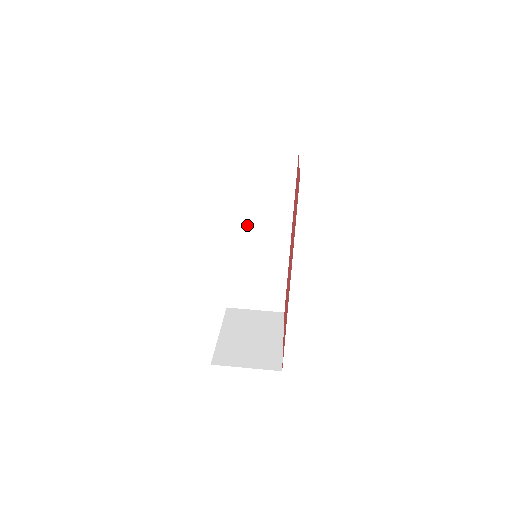
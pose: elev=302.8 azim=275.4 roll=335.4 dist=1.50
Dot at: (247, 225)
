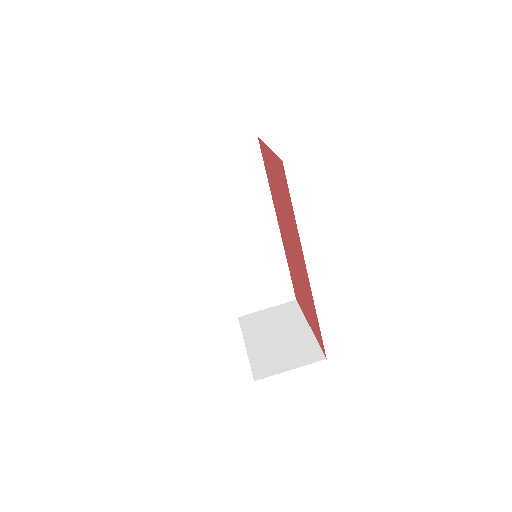
Dot at: (230, 228)
